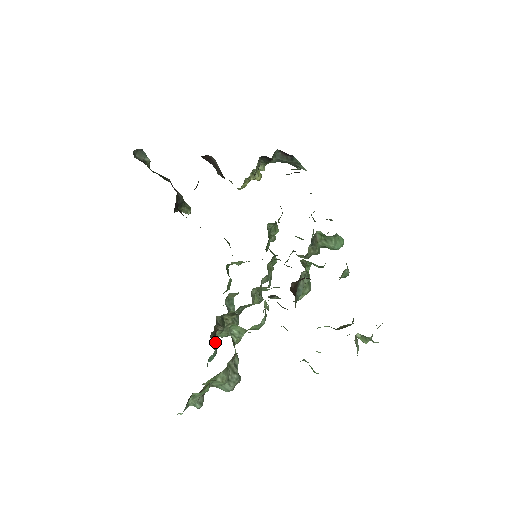
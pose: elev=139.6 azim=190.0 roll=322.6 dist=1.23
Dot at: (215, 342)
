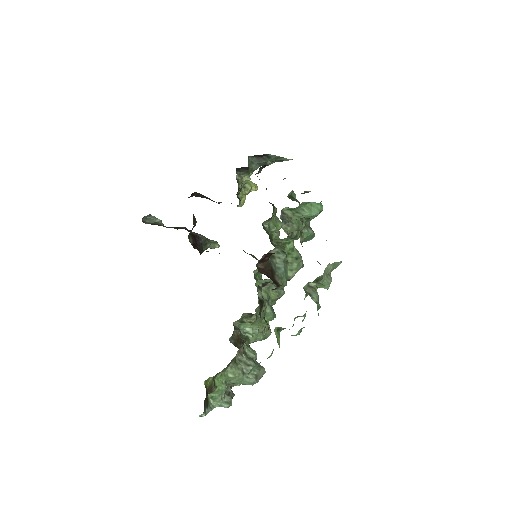
Dot at: occluded
